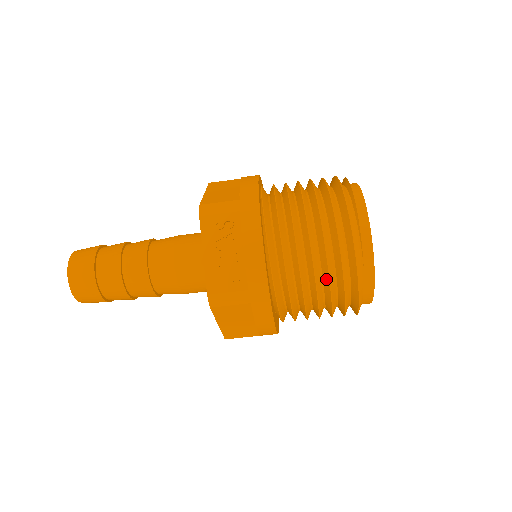
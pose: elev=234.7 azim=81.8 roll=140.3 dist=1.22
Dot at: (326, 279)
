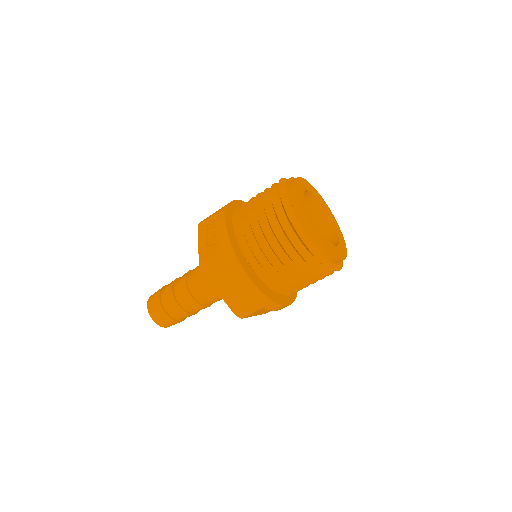
Dot at: (272, 230)
